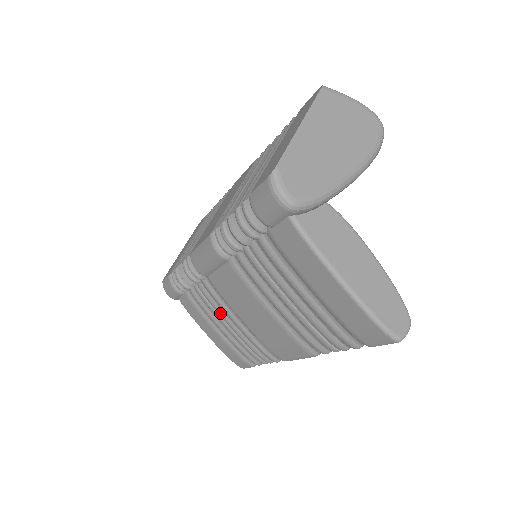
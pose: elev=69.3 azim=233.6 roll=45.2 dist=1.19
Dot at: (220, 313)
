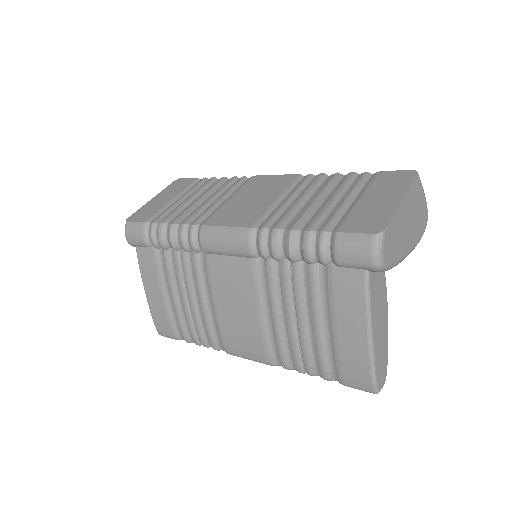
Dot at: (189, 286)
